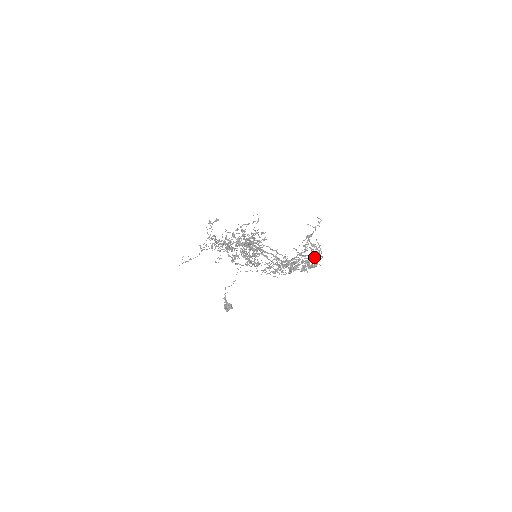
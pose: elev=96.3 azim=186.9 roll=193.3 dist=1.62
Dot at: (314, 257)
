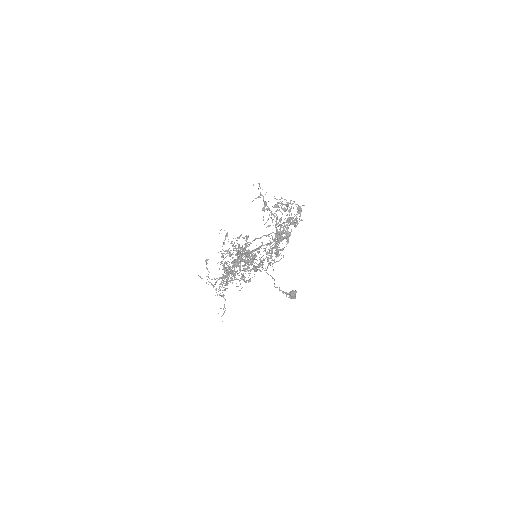
Dot at: (289, 210)
